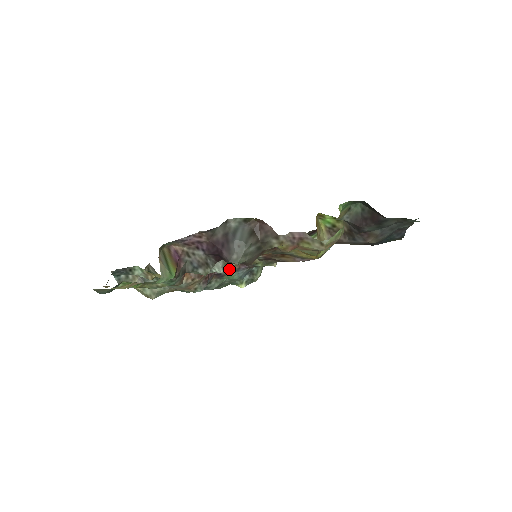
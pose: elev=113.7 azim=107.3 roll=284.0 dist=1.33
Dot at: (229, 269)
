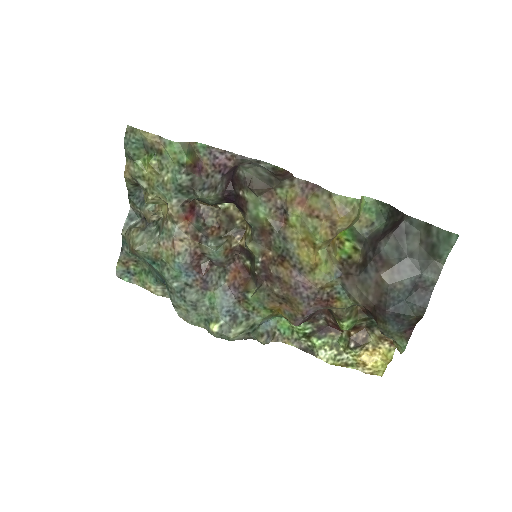
Dot at: (219, 283)
